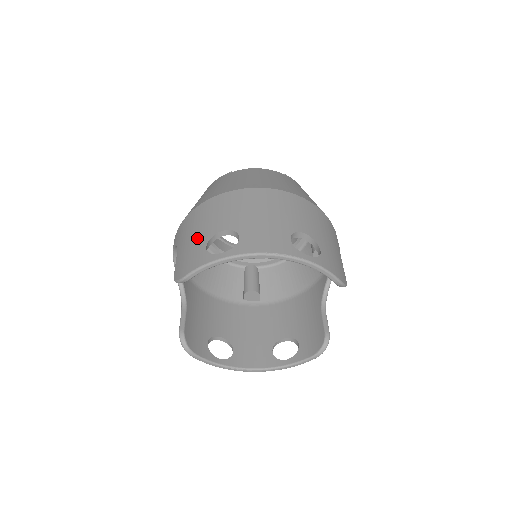
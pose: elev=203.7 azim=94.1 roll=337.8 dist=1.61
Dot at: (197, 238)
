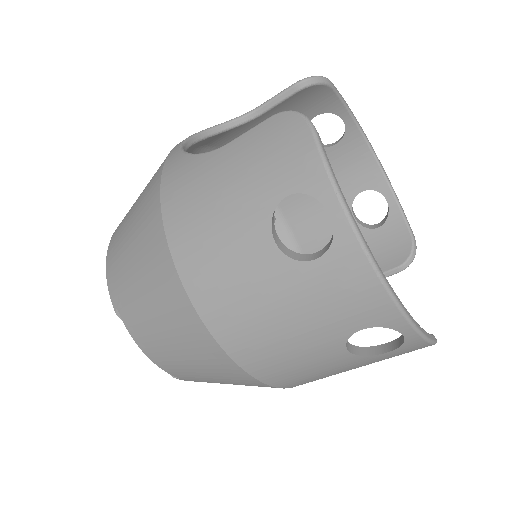
Dot at: occluded
